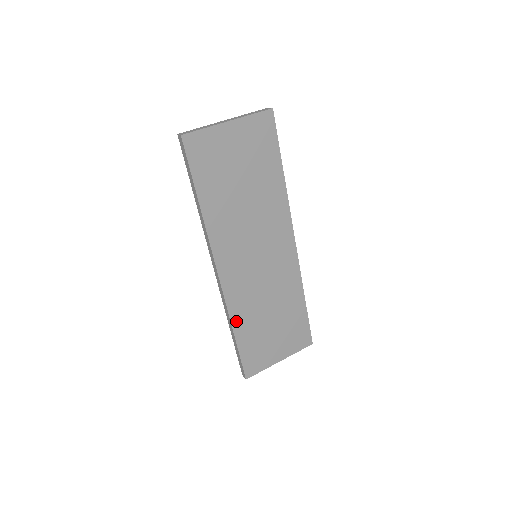
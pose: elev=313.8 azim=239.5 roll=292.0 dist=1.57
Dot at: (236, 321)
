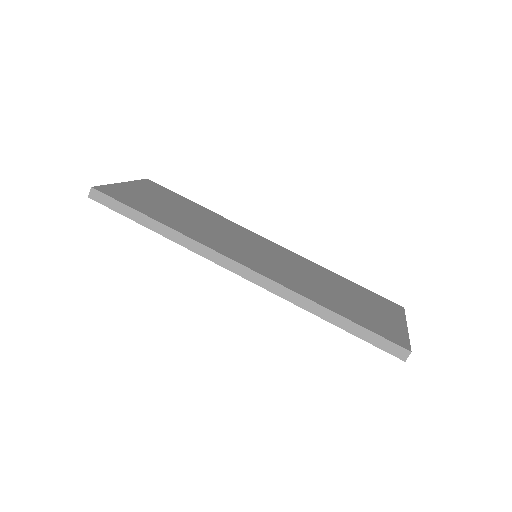
Dot at: (315, 299)
